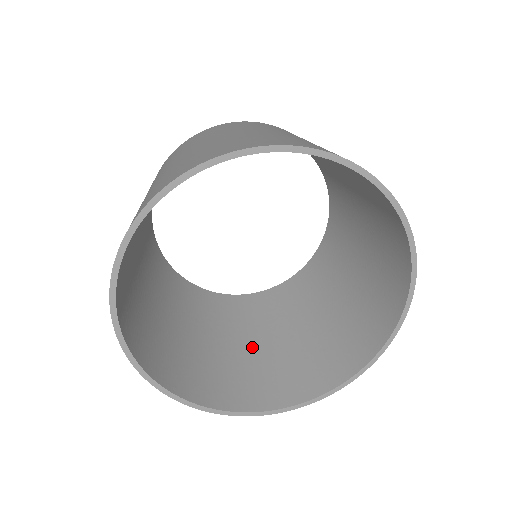
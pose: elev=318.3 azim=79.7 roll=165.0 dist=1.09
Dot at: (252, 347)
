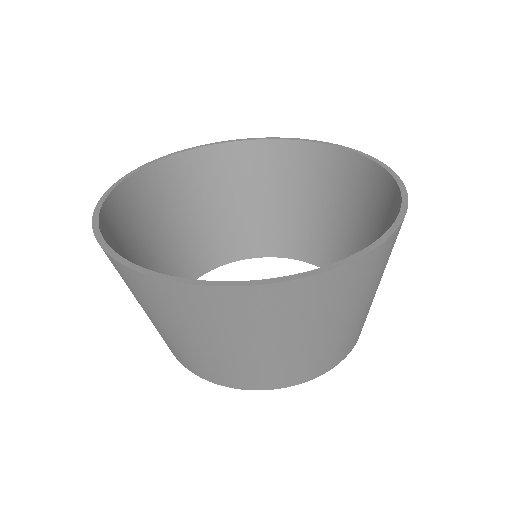
Dot at: occluded
